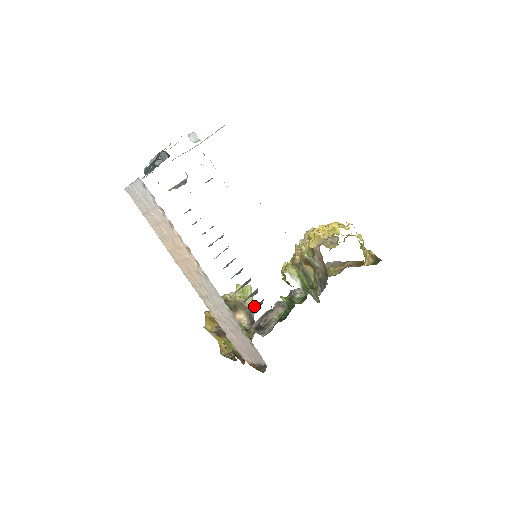
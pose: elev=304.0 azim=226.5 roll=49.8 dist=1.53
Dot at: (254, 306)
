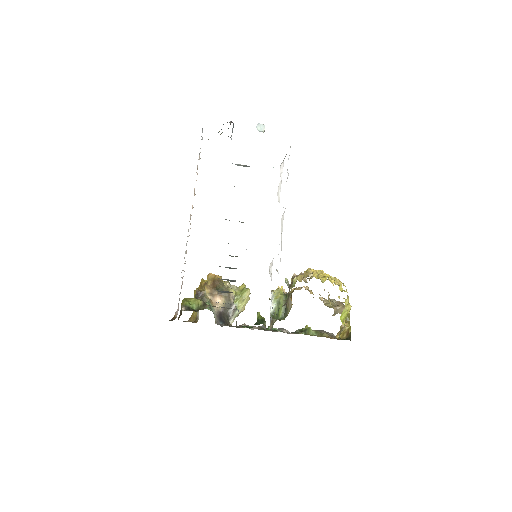
Dot at: (240, 308)
